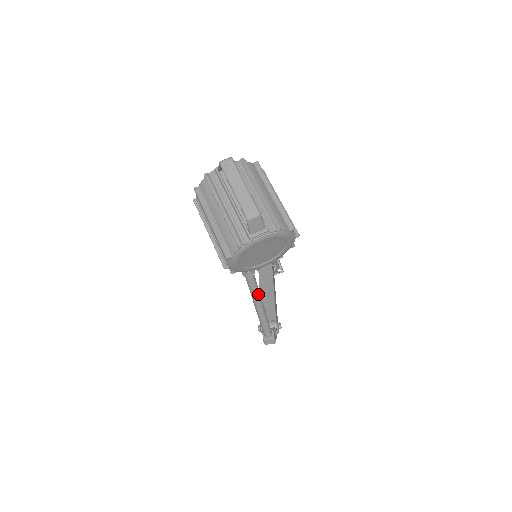
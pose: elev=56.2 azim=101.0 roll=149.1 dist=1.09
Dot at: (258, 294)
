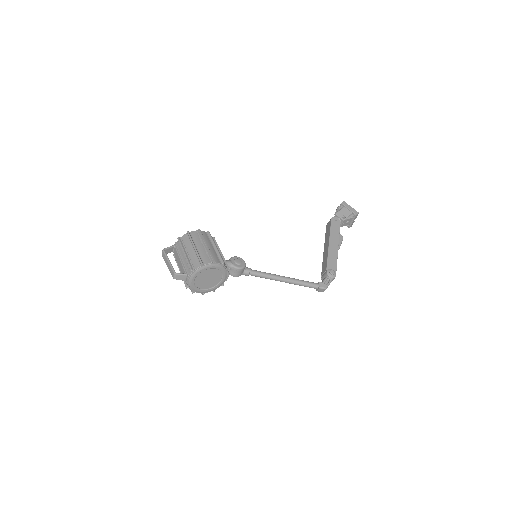
Dot at: (270, 277)
